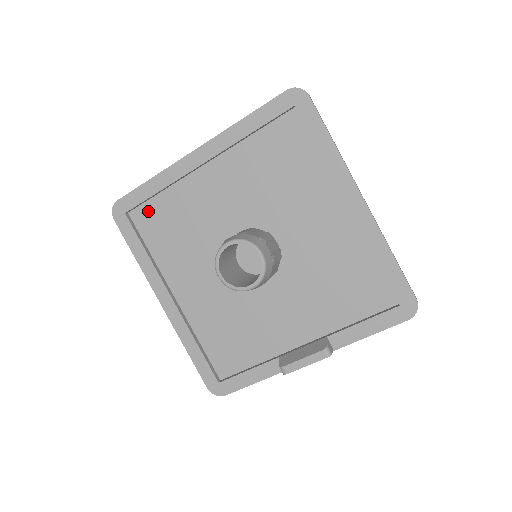
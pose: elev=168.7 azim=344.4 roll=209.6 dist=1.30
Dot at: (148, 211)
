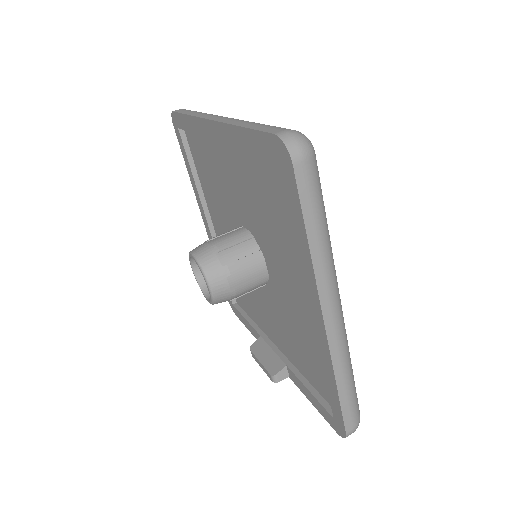
Dot at: (193, 139)
